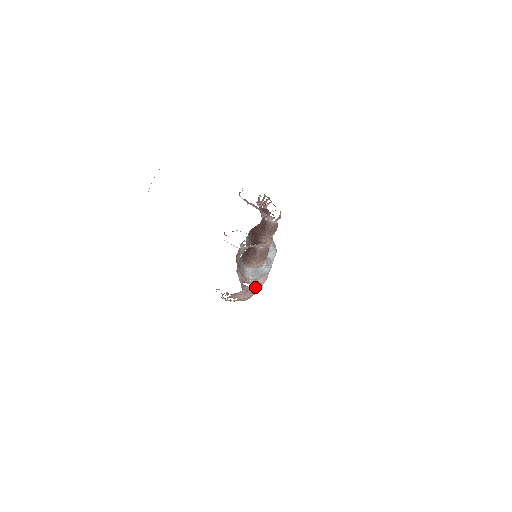
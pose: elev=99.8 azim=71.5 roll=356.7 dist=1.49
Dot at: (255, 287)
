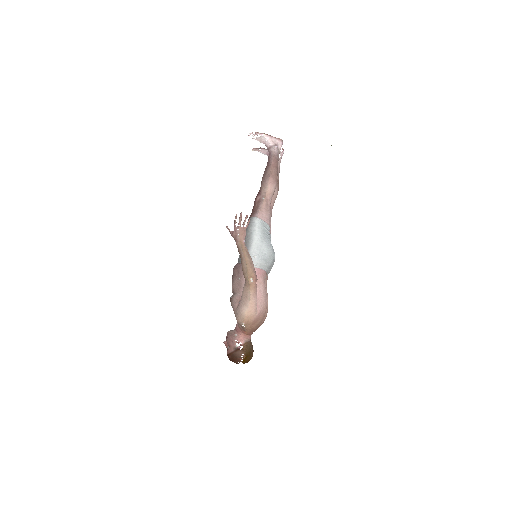
Dot at: occluded
